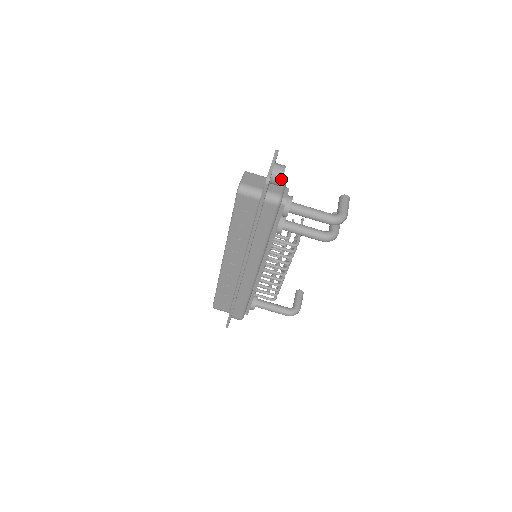
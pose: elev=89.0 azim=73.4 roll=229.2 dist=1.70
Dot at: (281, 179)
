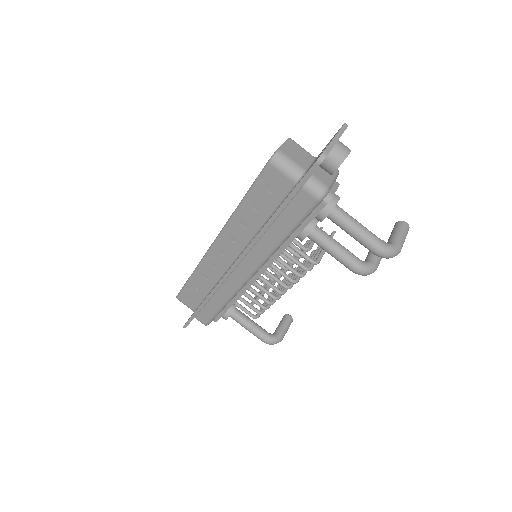
Dot at: (338, 165)
